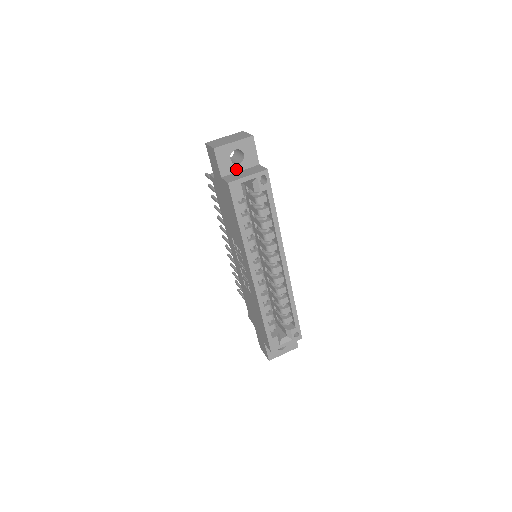
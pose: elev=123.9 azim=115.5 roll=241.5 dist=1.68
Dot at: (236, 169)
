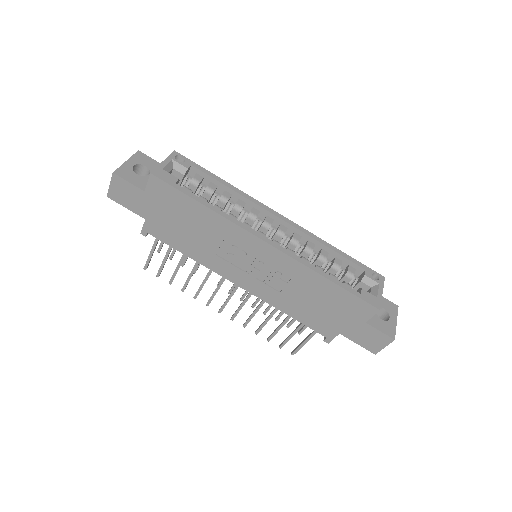
Dot at: occluded
